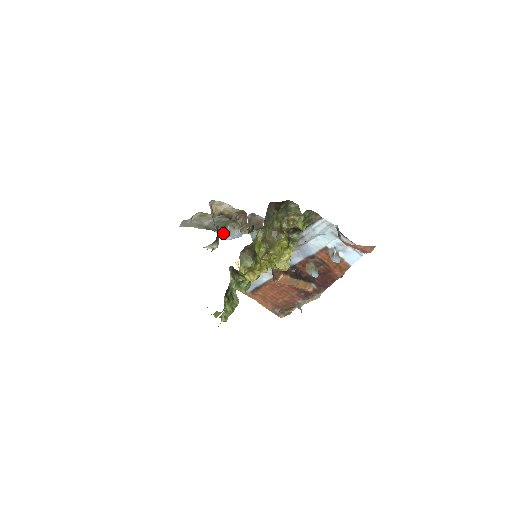
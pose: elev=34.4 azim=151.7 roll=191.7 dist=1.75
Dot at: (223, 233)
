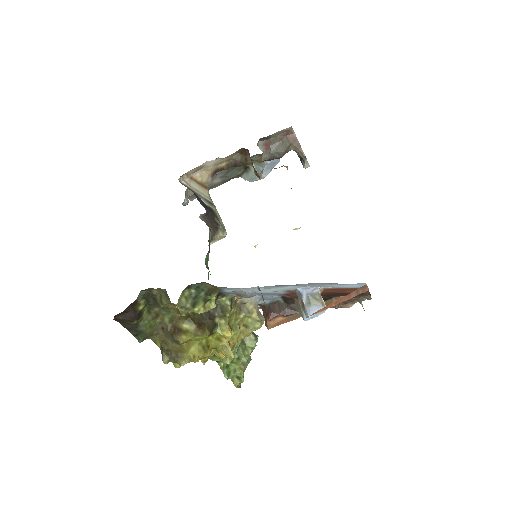
Dot at: (250, 175)
